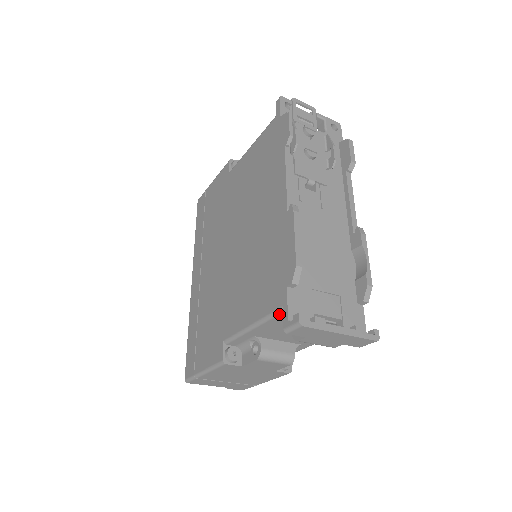
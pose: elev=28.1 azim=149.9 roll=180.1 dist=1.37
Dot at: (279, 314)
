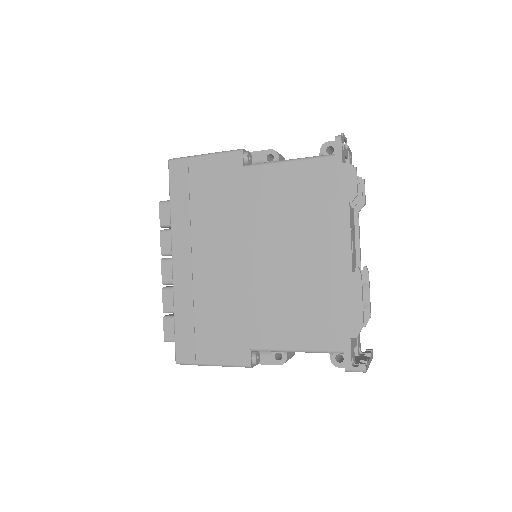
Dot at: occluded
